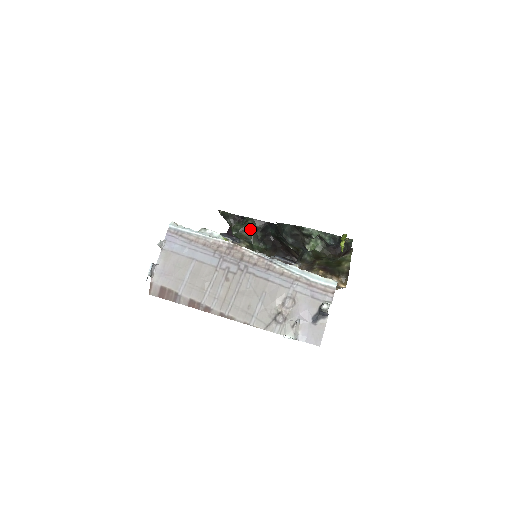
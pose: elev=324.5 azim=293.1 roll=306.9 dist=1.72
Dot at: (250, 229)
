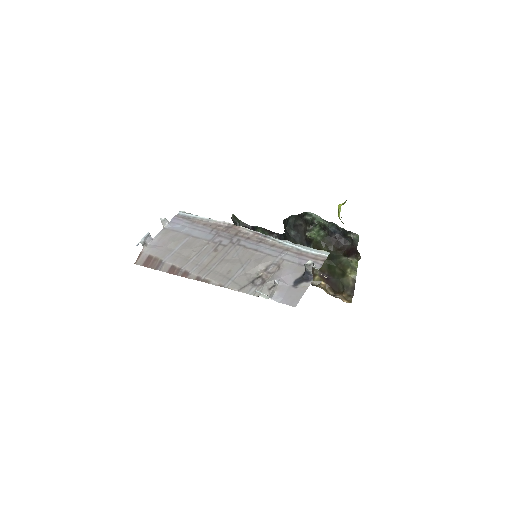
Dot at: occluded
